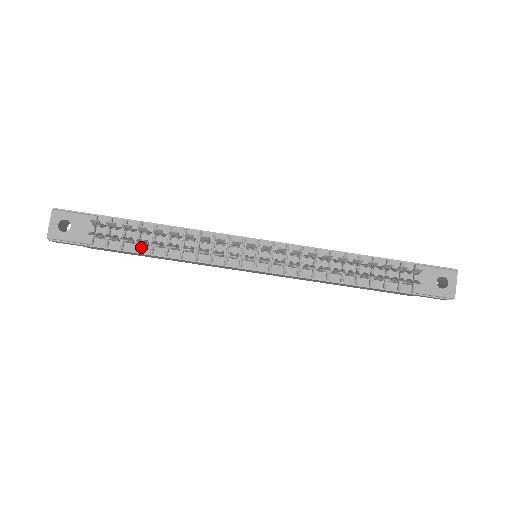
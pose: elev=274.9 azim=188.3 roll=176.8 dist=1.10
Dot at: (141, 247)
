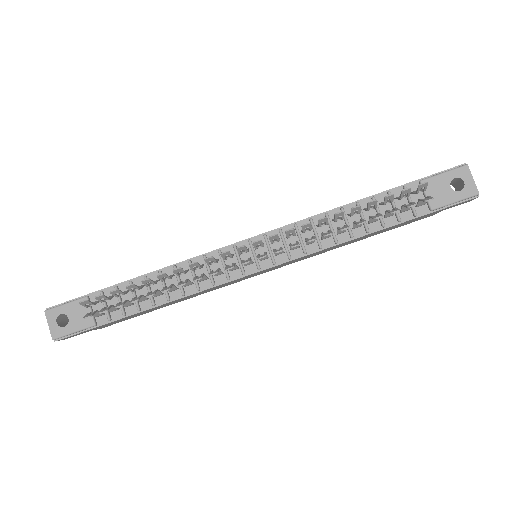
Dot at: (142, 304)
